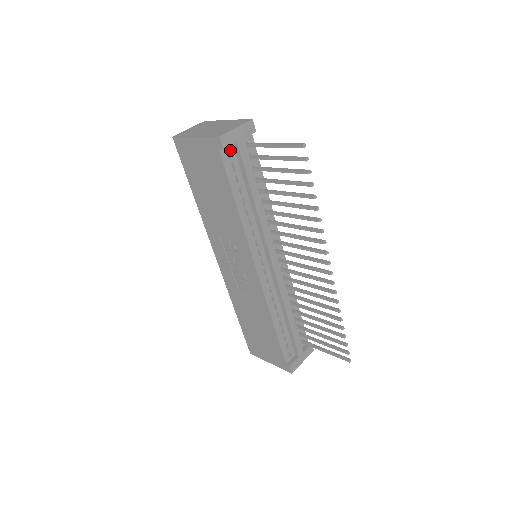
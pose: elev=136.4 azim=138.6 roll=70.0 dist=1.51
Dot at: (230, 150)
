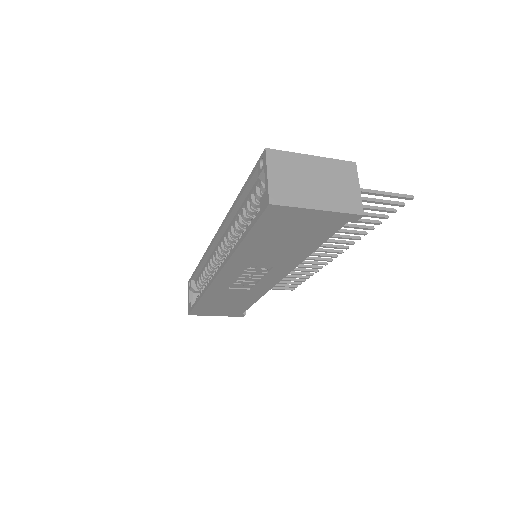
Dot at: occluded
